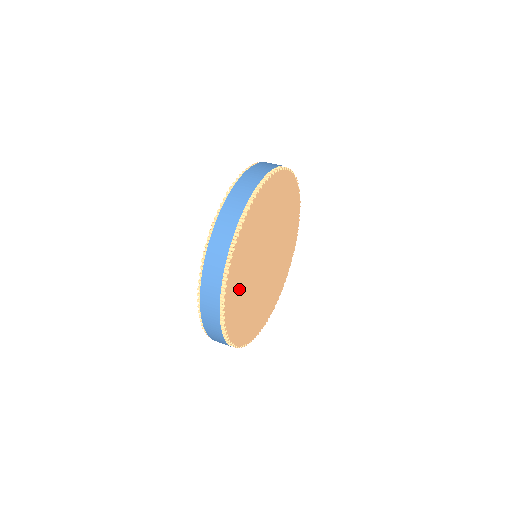
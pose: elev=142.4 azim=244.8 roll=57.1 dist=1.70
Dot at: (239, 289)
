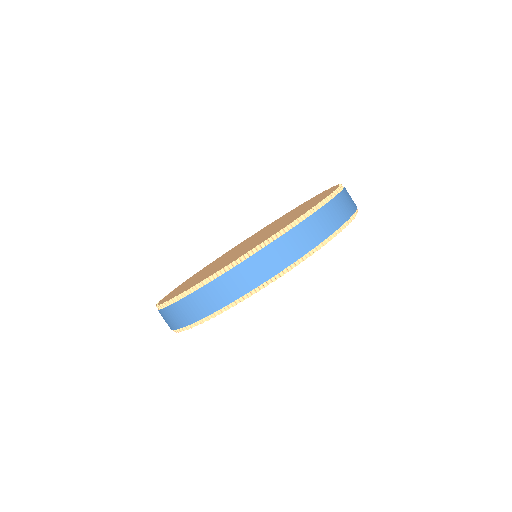
Dot at: occluded
